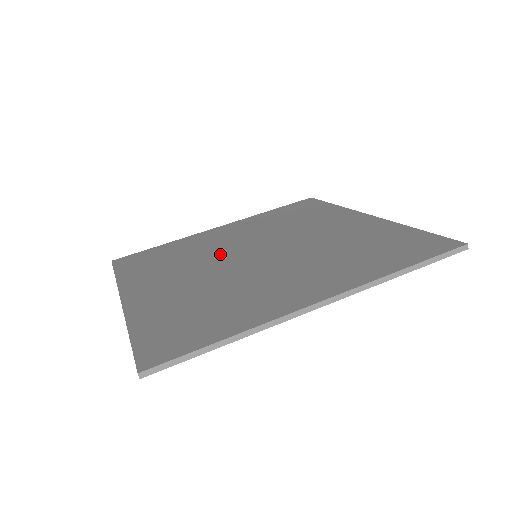
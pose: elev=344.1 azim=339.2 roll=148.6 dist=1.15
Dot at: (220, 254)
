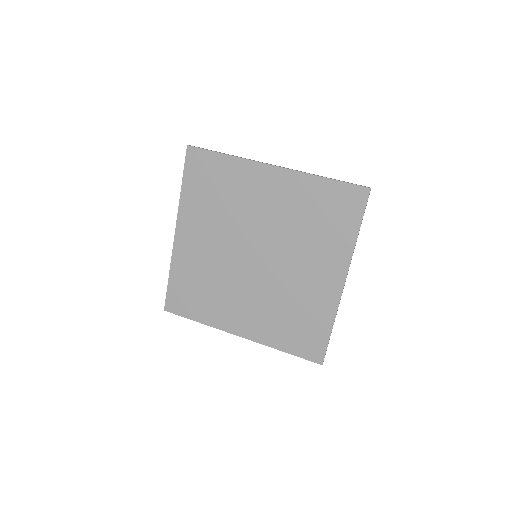
Dot at: (232, 268)
